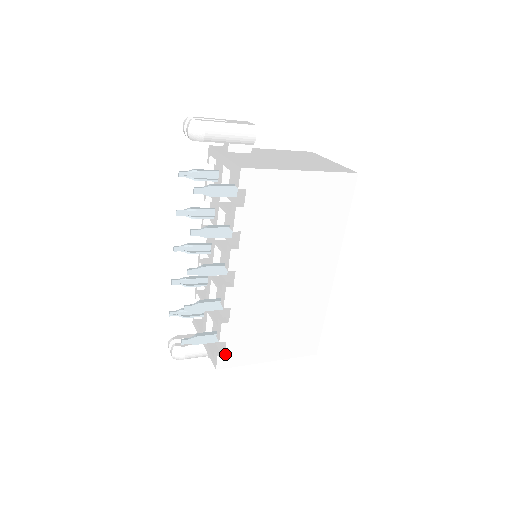
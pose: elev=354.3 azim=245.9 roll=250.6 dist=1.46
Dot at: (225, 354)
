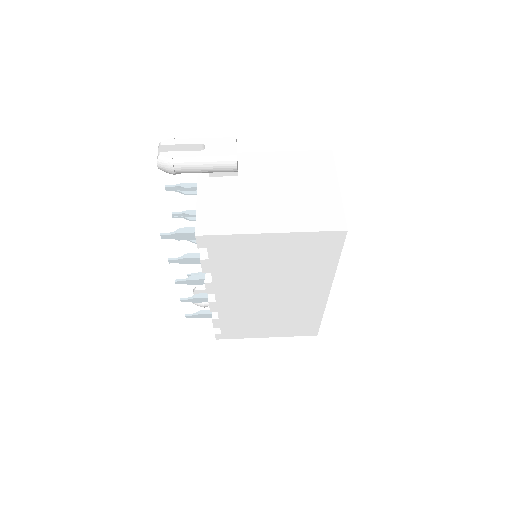
Dot at: (222, 333)
